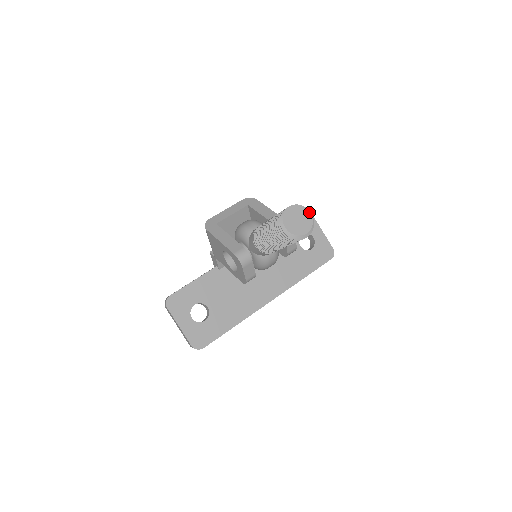
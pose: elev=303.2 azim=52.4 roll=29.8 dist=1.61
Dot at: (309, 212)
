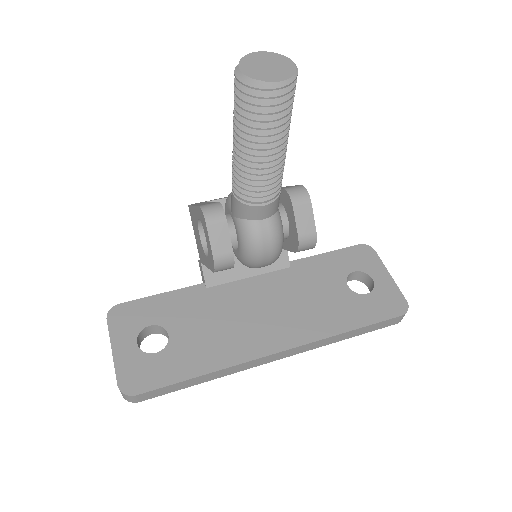
Dot at: (292, 62)
